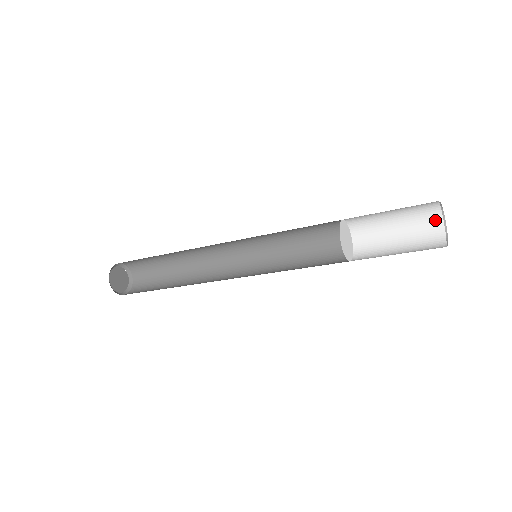
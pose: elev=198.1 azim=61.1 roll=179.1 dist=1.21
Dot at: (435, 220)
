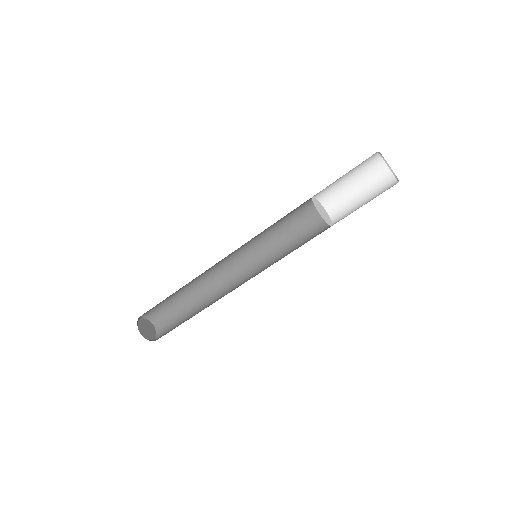
Dot at: (392, 185)
